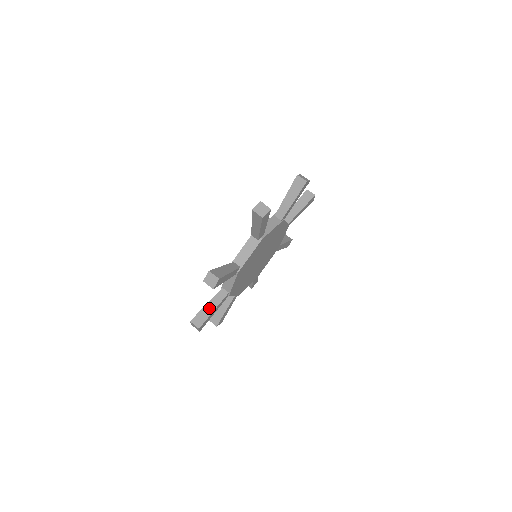
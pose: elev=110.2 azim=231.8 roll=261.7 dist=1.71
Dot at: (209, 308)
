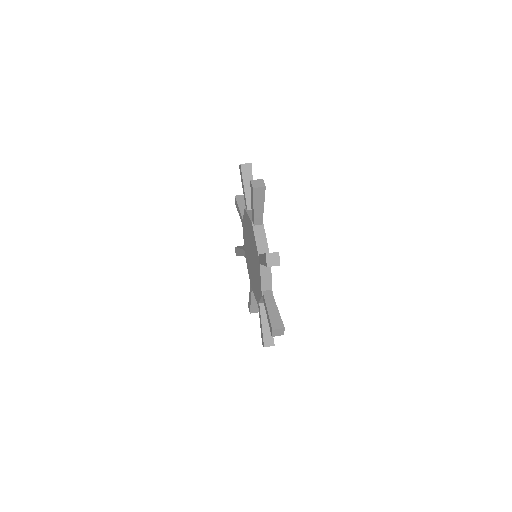
Dot at: (266, 326)
